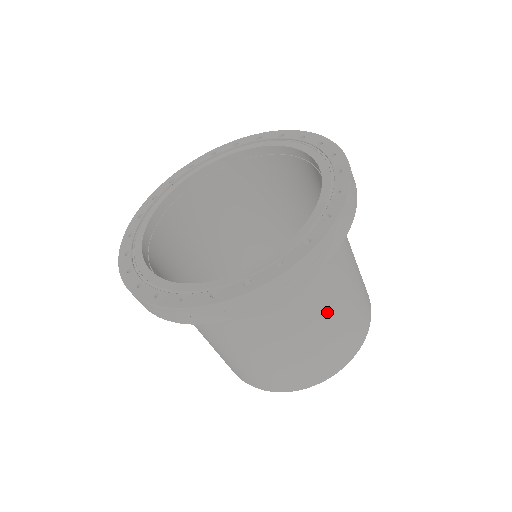
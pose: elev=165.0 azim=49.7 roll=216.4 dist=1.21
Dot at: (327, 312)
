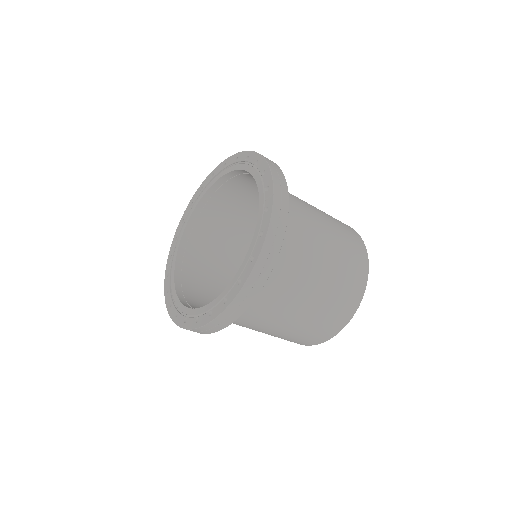
Dot at: (318, 267)
